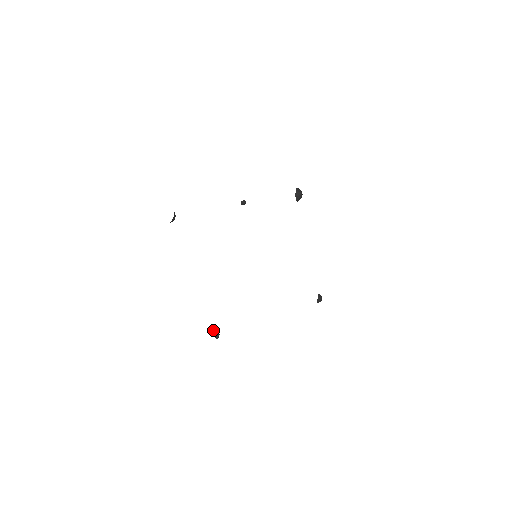
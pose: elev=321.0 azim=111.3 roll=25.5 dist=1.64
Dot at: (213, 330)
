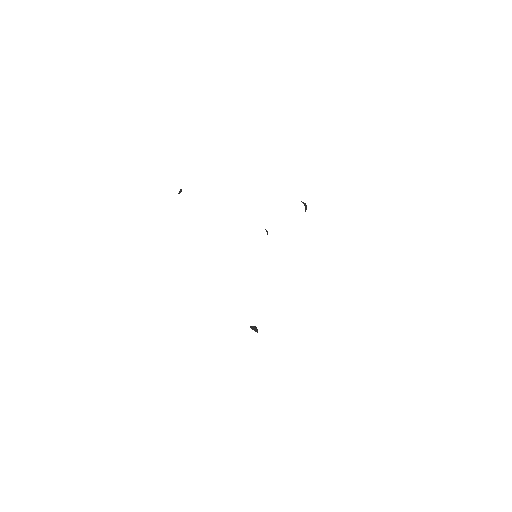
Dot at: (254, 330)
